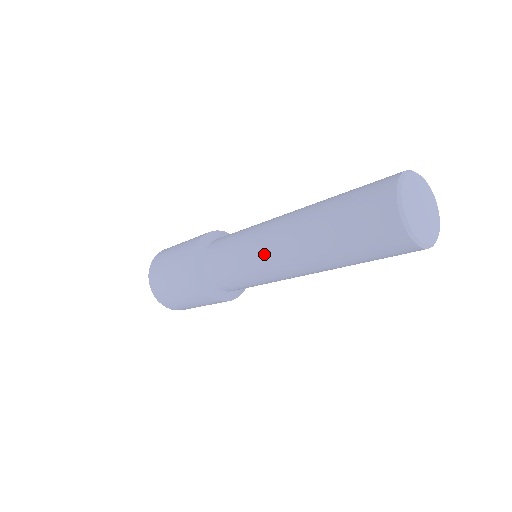
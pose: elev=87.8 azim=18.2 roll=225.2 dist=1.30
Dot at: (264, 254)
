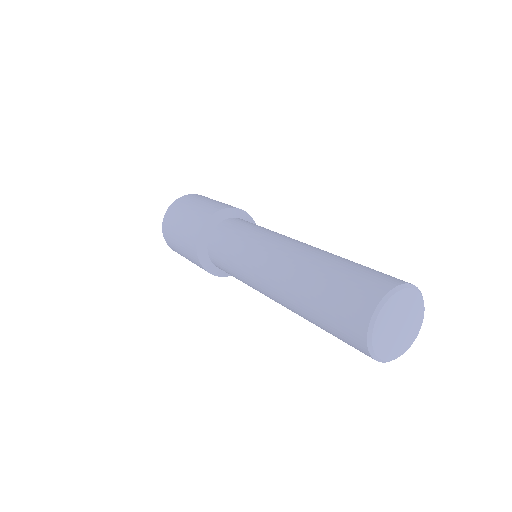
Dot at: (255, 265)
